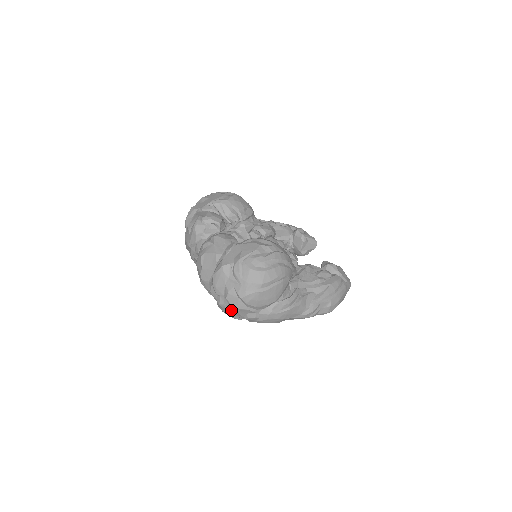
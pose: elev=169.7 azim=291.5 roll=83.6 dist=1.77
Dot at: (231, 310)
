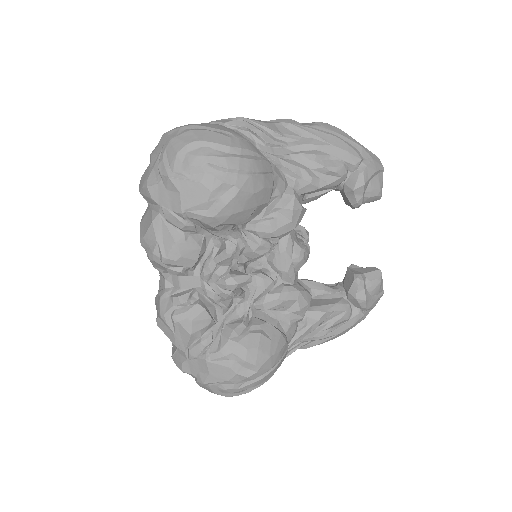
Dot at: occluded
